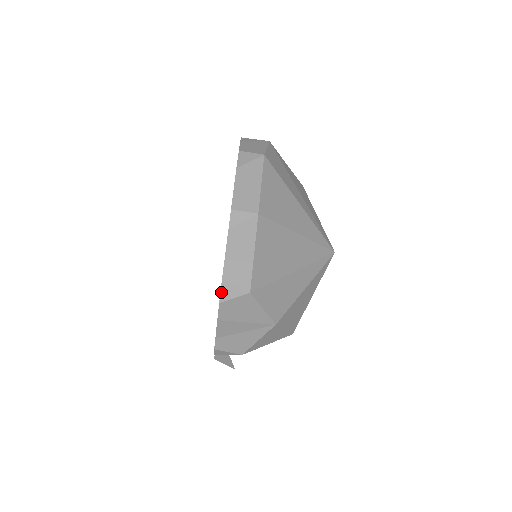
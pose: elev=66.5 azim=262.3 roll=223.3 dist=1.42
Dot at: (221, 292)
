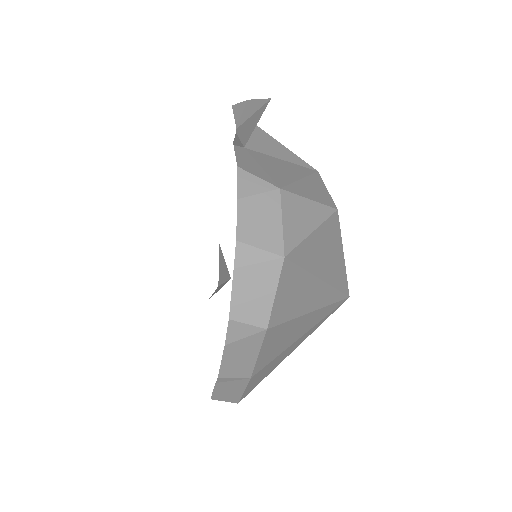
Dot at: occluded
